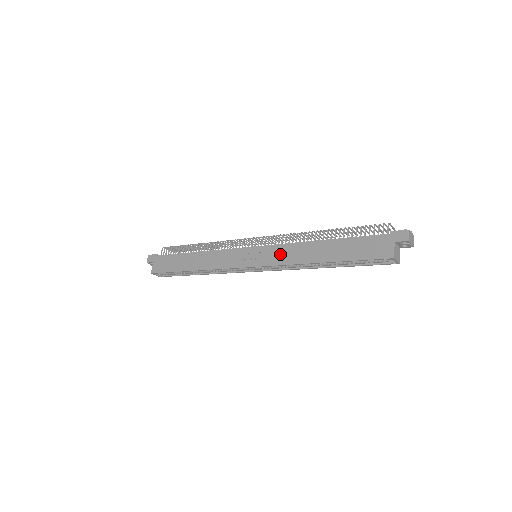
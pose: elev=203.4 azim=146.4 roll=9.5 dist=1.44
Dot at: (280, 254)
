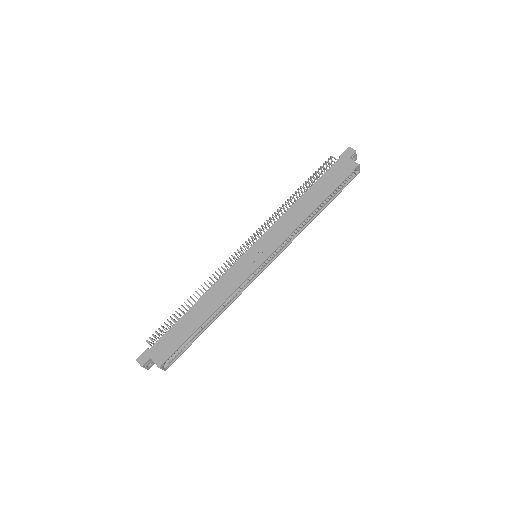
Dot at: (279, 231)
